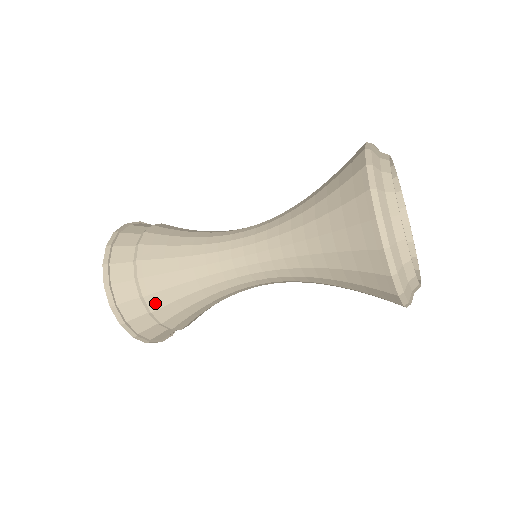
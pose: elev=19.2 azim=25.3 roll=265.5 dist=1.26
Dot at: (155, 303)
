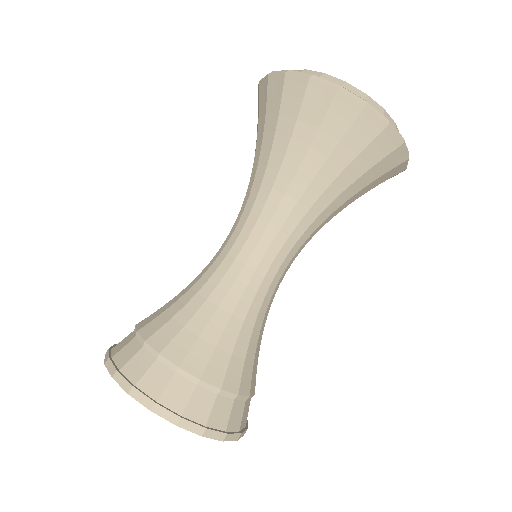
Dot at: (233, 383)
